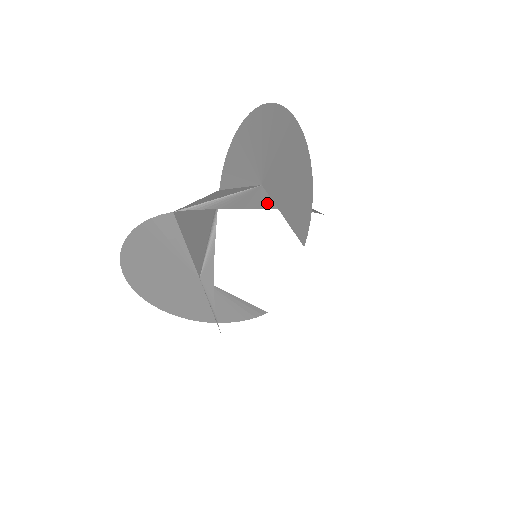
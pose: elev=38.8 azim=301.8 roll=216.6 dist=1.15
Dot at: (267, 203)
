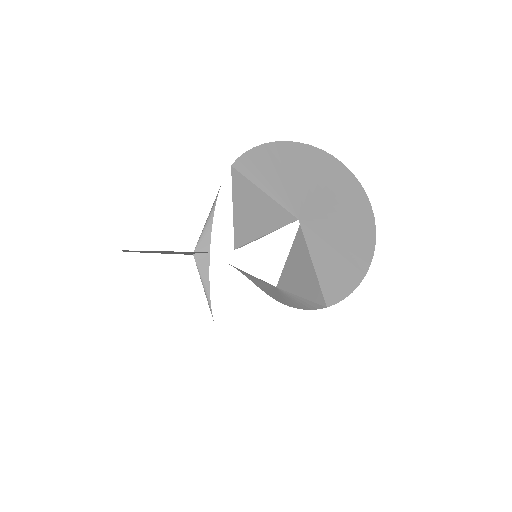
Dot at: occluded
